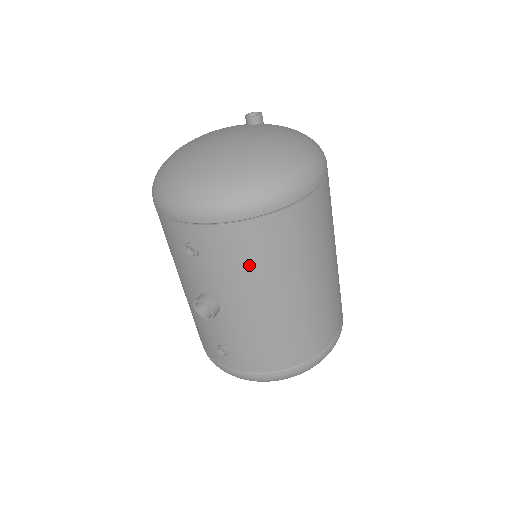
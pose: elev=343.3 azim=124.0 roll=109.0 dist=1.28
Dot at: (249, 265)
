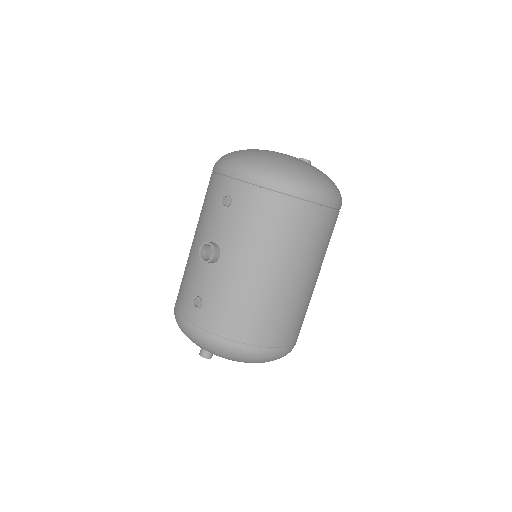
Dot at: (261, 229)
